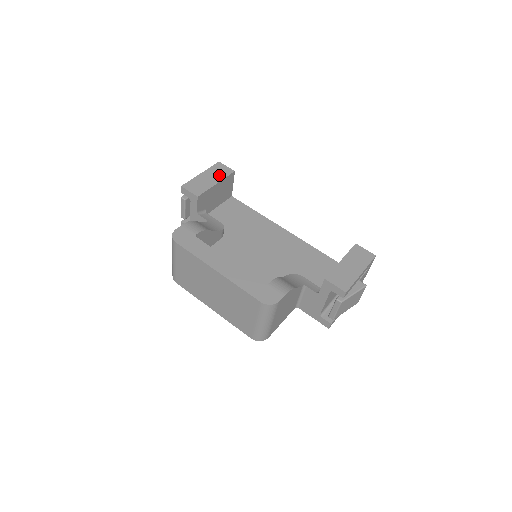
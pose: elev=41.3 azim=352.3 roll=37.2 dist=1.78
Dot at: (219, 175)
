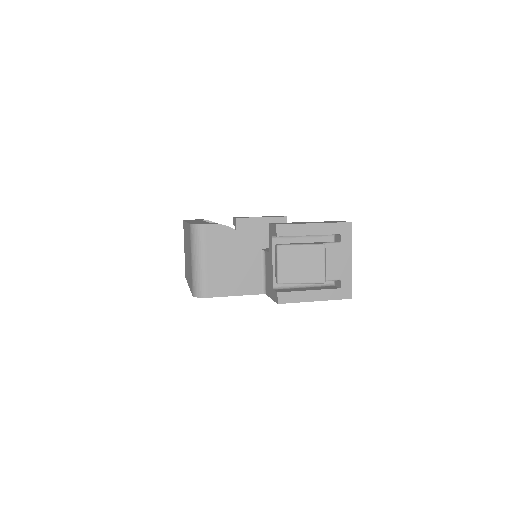
Dot at: occluded
